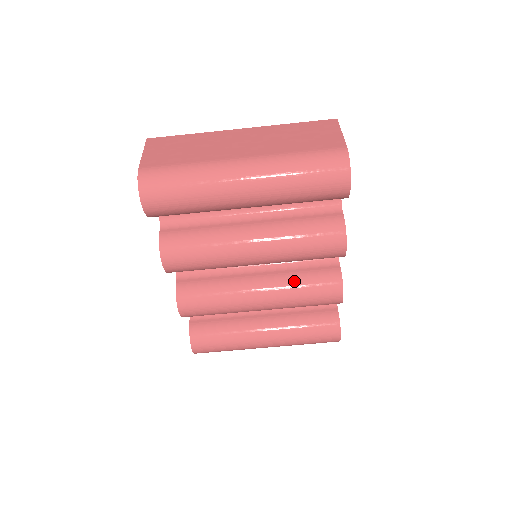
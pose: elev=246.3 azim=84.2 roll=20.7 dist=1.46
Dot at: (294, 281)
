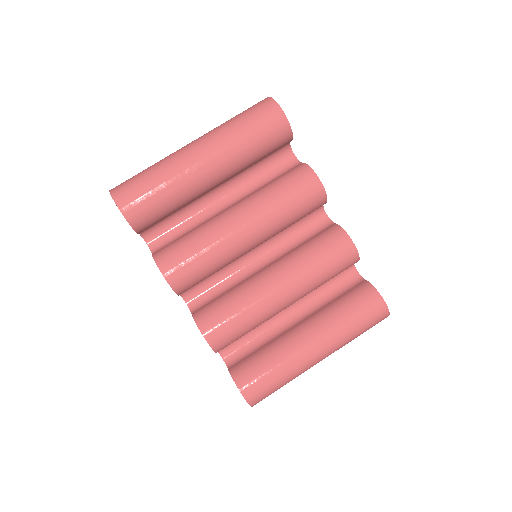
Dot at: (300, 253)
